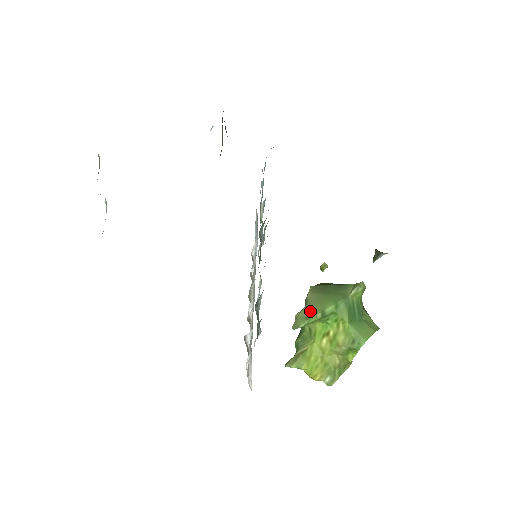
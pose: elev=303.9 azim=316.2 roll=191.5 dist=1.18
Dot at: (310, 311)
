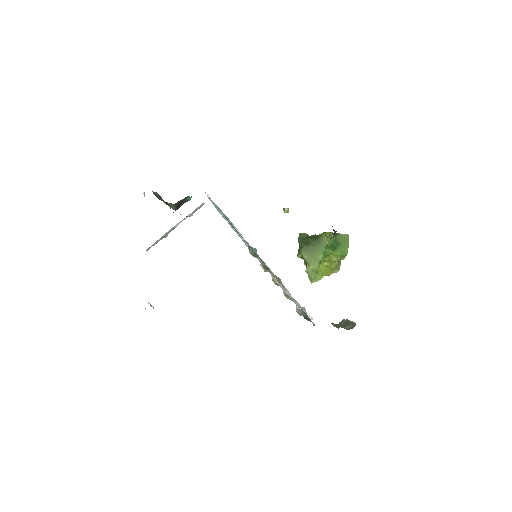
Dot at: (312, 266)
